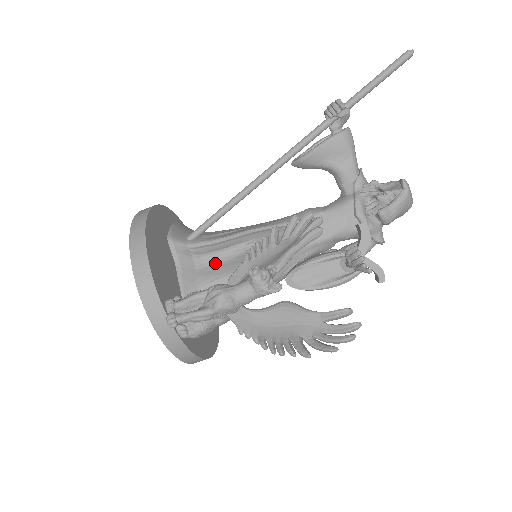
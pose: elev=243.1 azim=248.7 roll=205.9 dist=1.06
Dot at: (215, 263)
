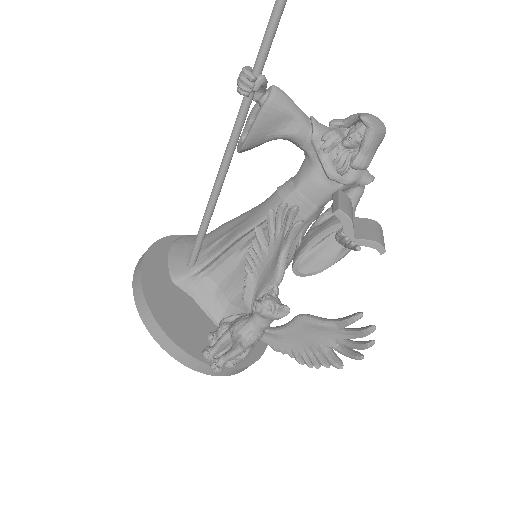
Dot at: (225, 277)
